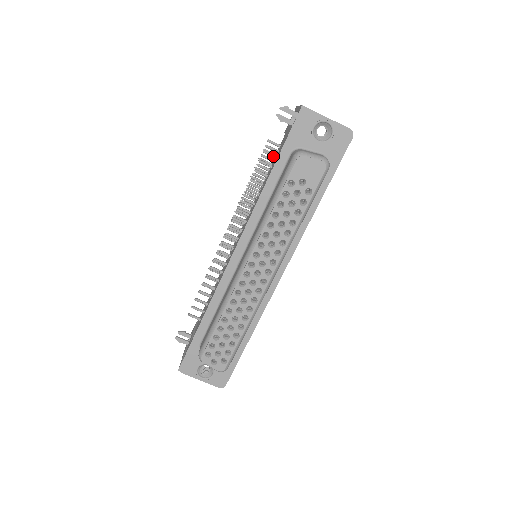
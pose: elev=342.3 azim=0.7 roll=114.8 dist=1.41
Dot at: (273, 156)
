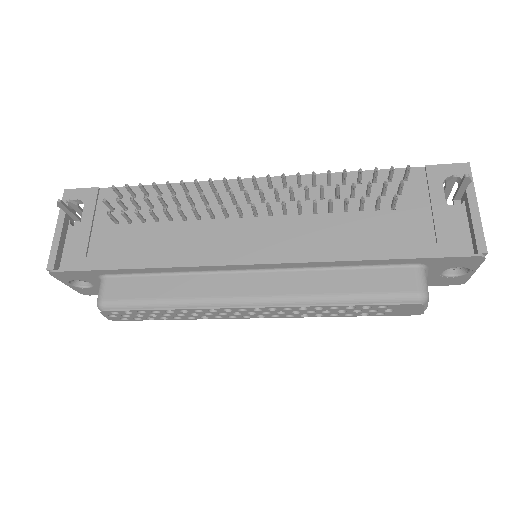
Dot at: (394, 206)
